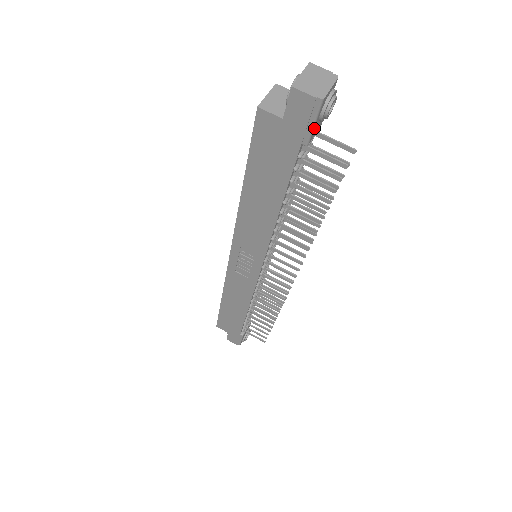
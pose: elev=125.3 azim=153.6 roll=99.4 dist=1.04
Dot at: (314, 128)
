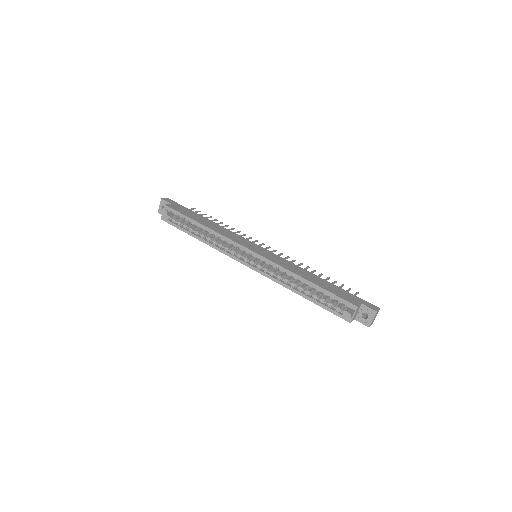
Dot at: occluded
